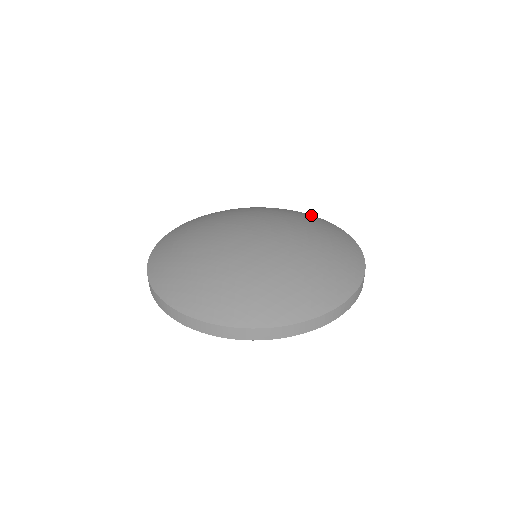
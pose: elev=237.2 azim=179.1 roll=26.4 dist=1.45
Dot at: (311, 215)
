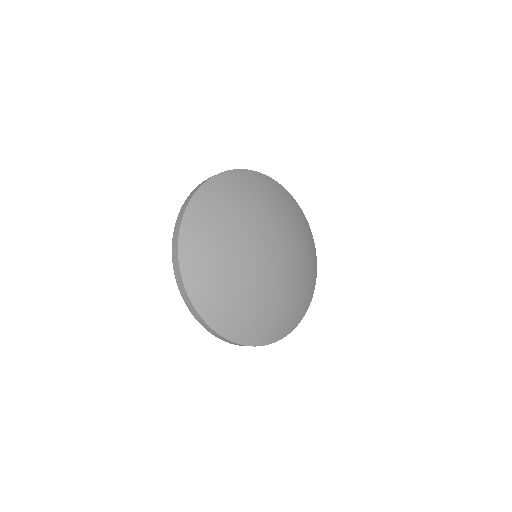
Dot at: (284, 191)
